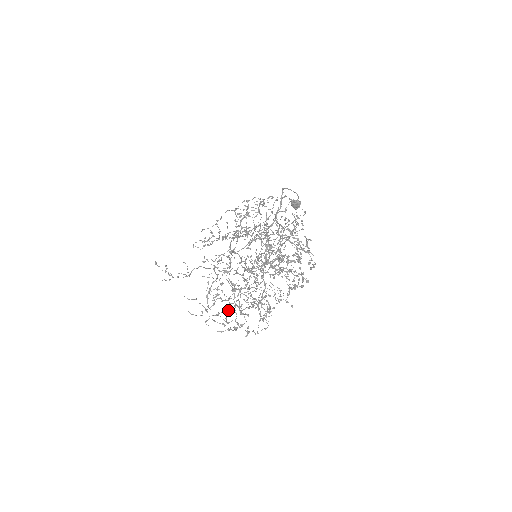
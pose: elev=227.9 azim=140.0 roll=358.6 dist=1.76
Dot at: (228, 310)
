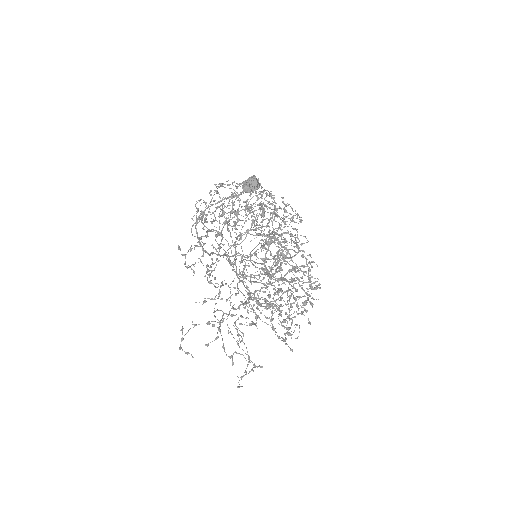
Dot at: occluded
